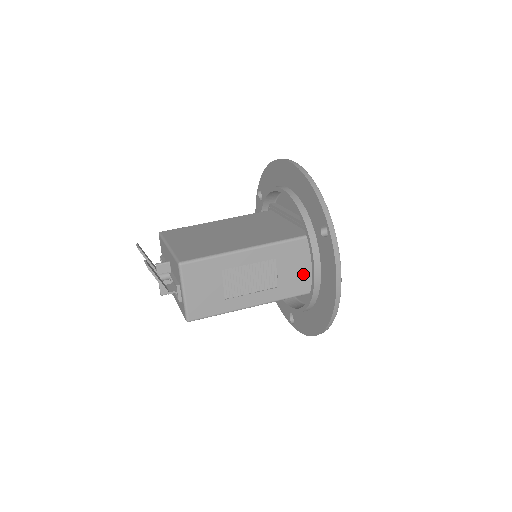
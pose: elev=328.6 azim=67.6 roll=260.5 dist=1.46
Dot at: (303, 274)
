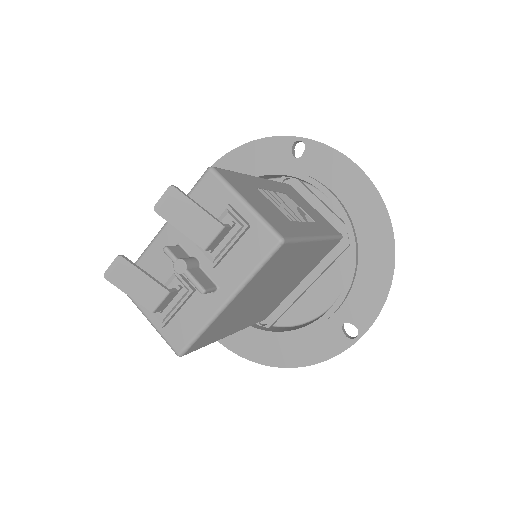
Dot at: (318, 216)
